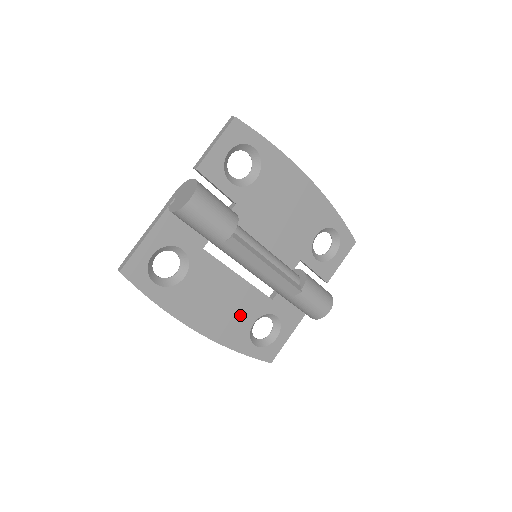
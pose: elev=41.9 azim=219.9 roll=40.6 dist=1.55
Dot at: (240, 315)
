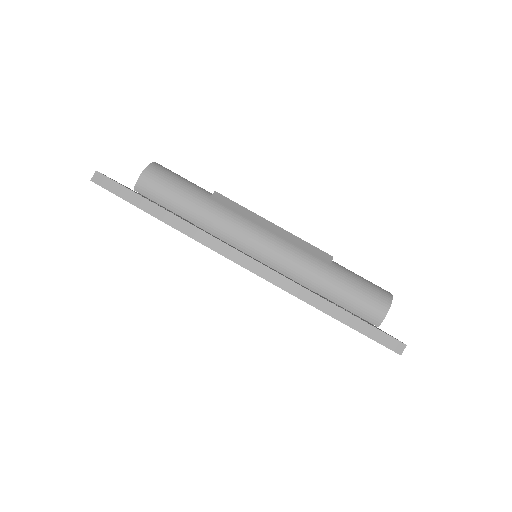
Dot at: occluded
